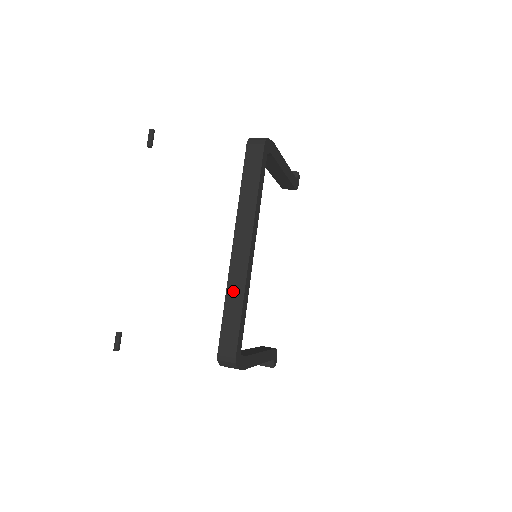
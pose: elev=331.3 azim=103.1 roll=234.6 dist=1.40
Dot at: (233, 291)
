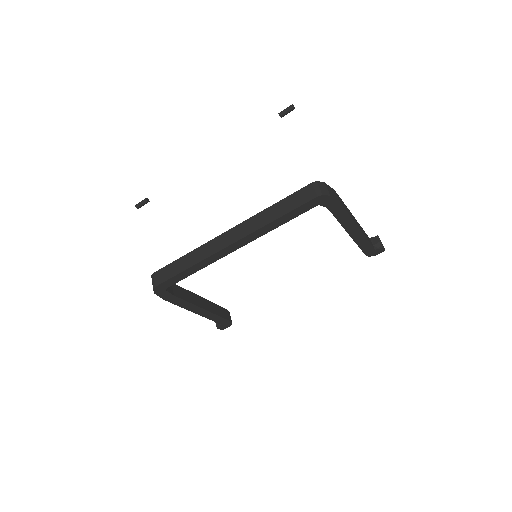
Dot at: (197, 254)
